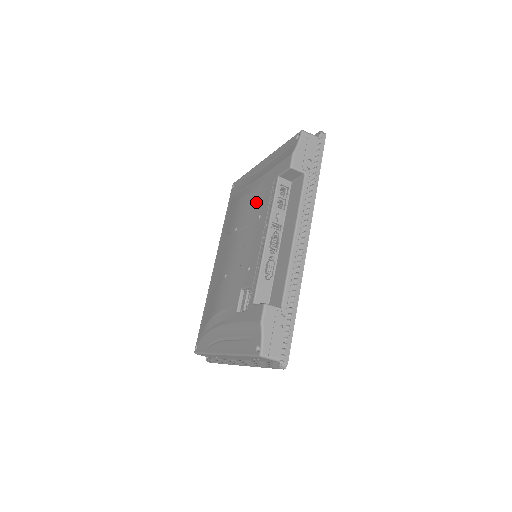
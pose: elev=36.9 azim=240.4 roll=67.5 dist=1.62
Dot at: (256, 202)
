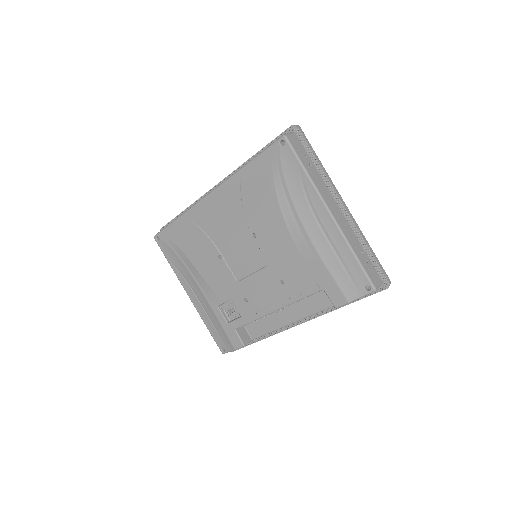
Dot at: (290, 261)
